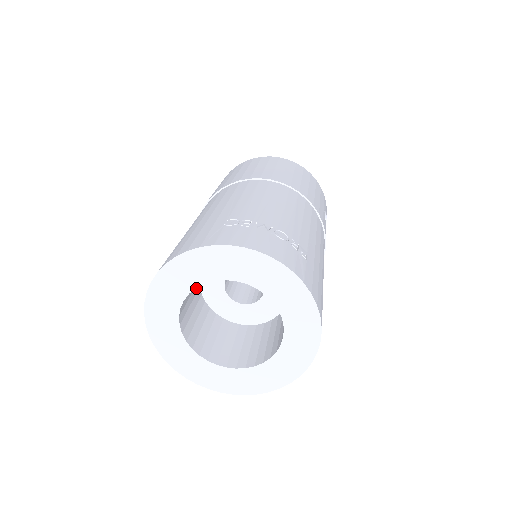
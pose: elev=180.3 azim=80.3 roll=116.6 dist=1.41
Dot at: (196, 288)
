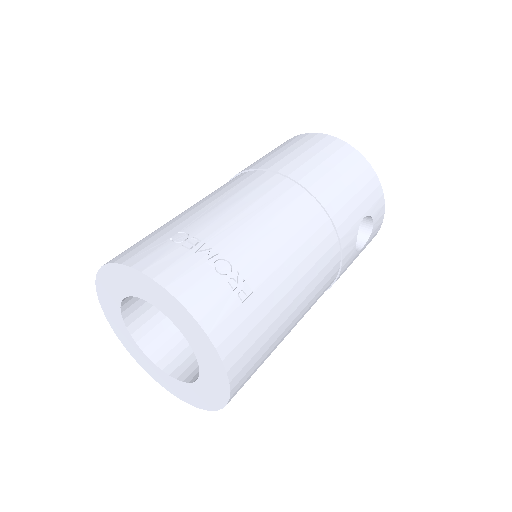
Dot at: occluded
